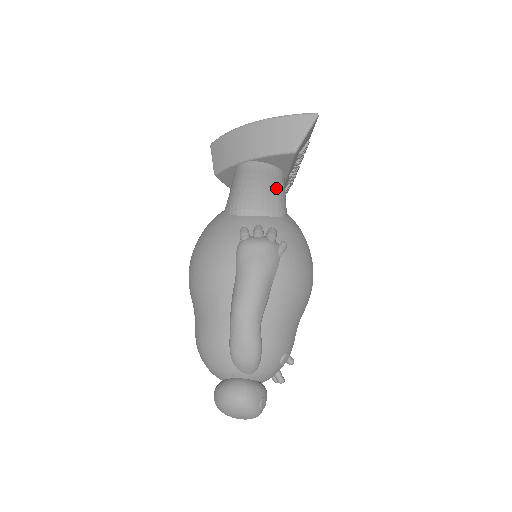
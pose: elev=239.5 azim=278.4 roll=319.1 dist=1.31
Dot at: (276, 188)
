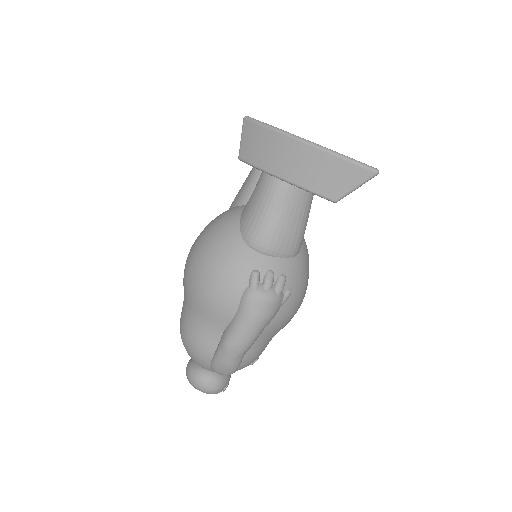
Dot at: (301, 224)
